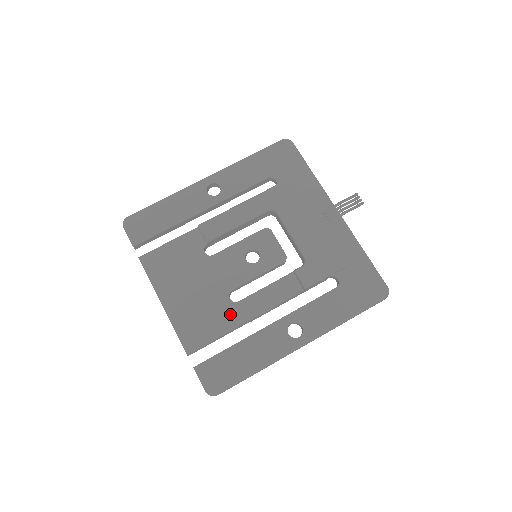
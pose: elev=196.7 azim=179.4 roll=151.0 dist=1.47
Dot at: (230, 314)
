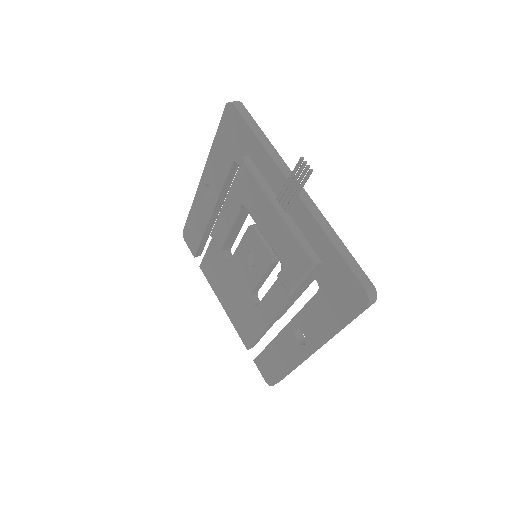
Dot at: (257, 317)
